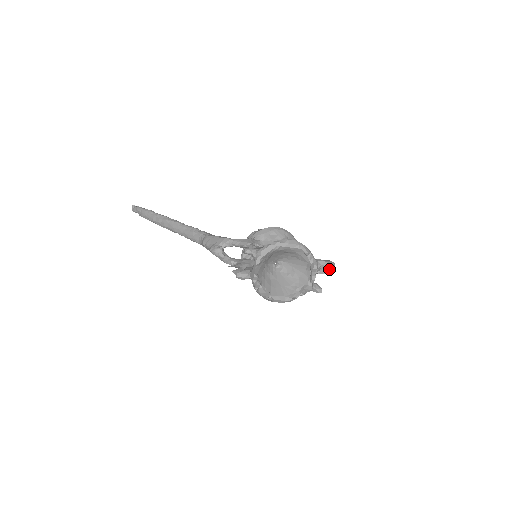
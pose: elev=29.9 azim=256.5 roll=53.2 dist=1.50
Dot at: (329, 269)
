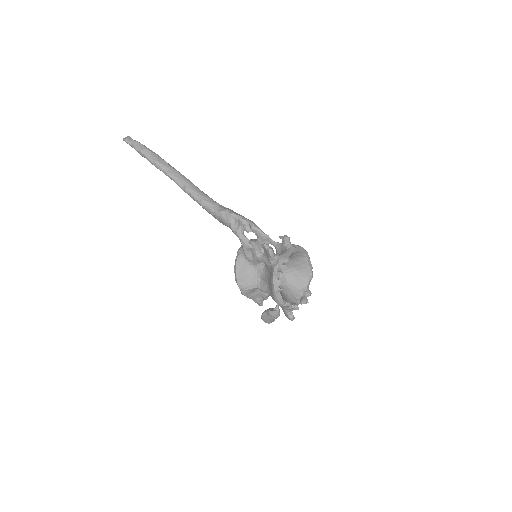
Dot at: occluded
